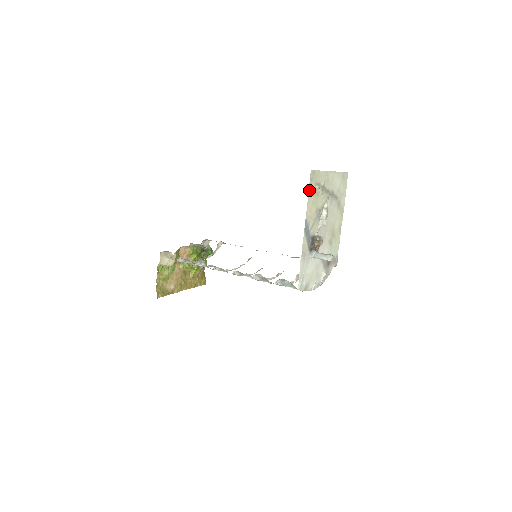
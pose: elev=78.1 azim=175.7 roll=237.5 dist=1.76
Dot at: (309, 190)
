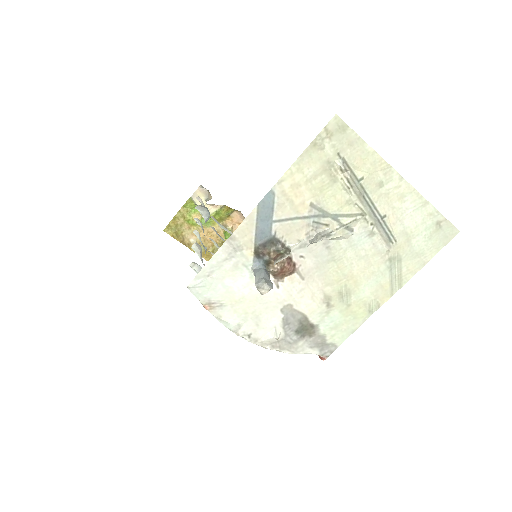
Dot at: (311, 147)
